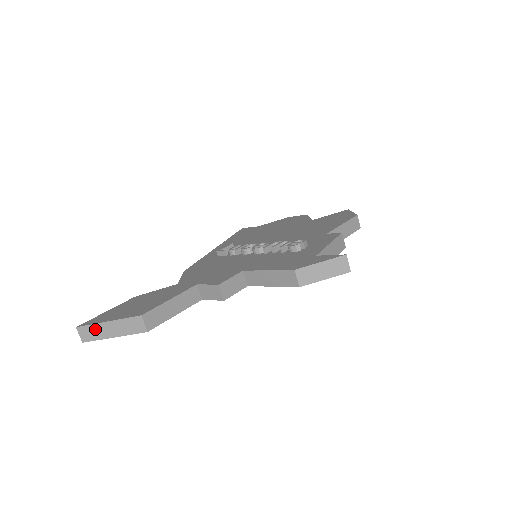
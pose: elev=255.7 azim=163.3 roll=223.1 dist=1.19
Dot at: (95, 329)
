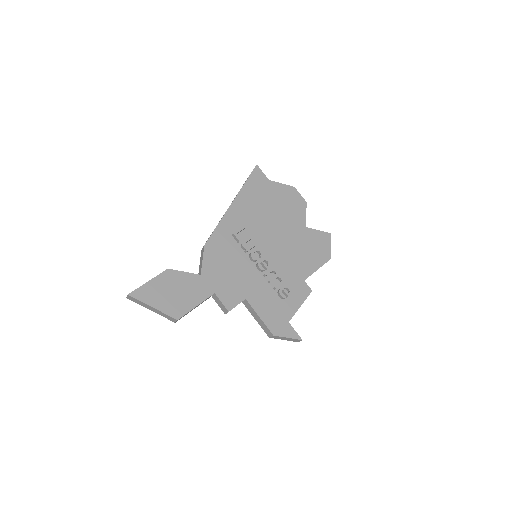
Dot at: (141, 303)
